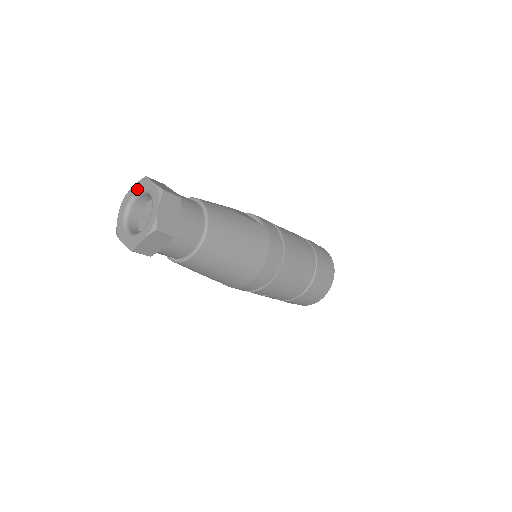
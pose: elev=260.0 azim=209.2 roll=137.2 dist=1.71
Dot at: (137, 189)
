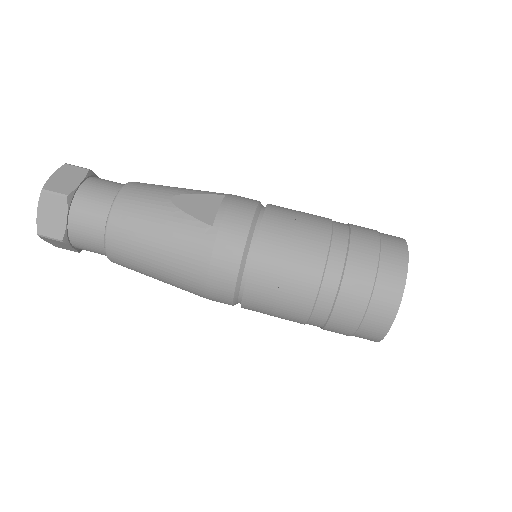
Dot at: occluded
